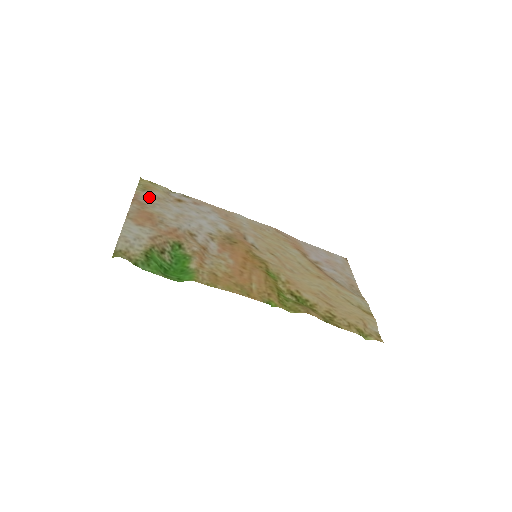
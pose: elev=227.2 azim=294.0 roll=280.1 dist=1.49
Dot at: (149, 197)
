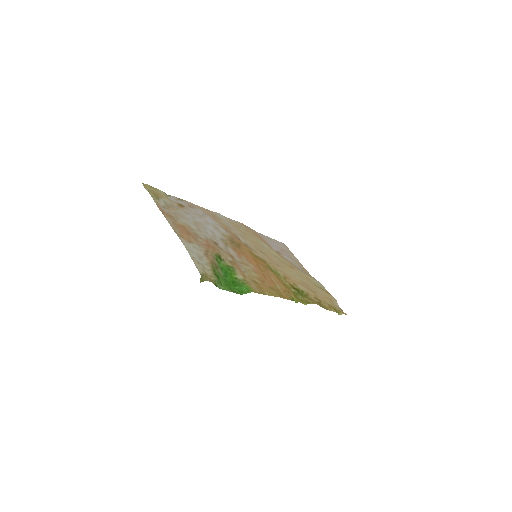
Dot at: (167, 206)
